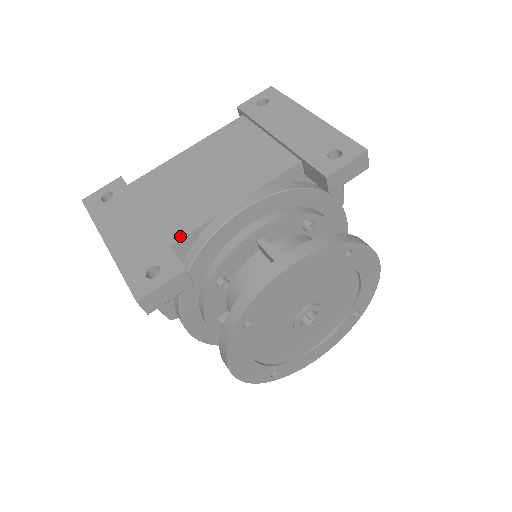
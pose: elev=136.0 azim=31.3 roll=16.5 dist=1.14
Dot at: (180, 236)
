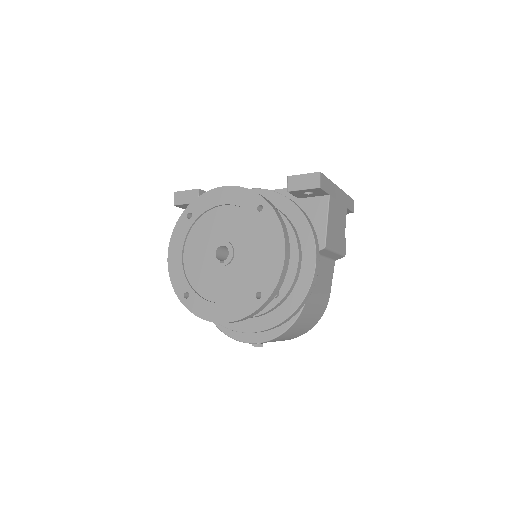
Dot at: occluded
